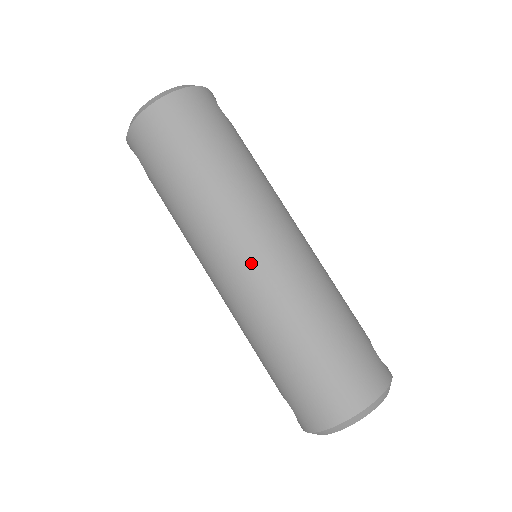
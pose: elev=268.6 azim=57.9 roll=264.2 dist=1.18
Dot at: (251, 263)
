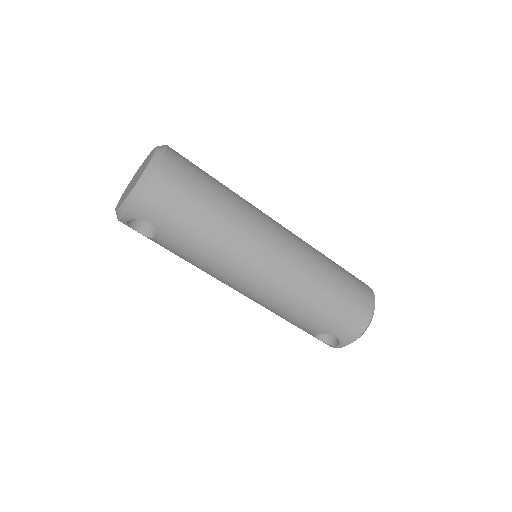
Dot at: (282, 253)
